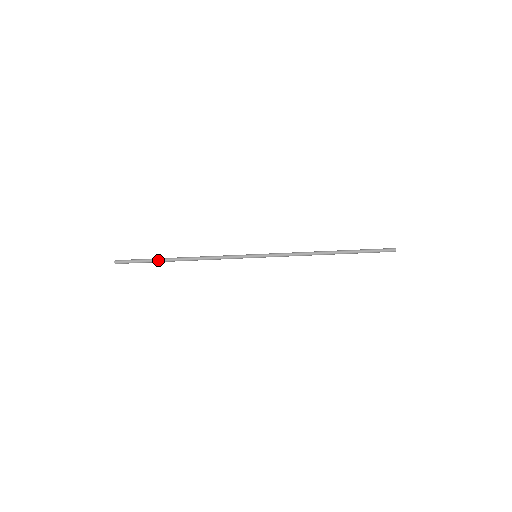
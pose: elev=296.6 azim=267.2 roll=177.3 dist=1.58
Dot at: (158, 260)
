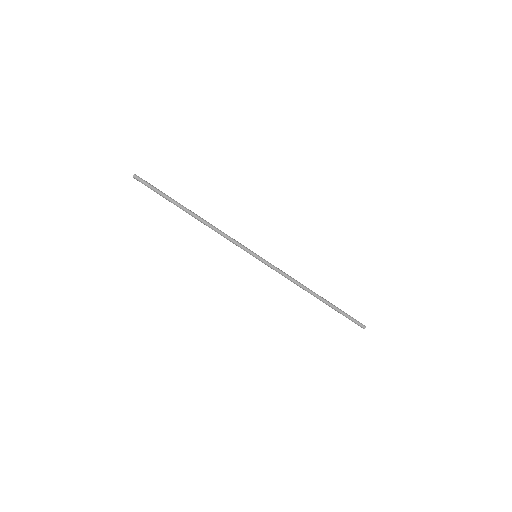
Dot at: occluded
